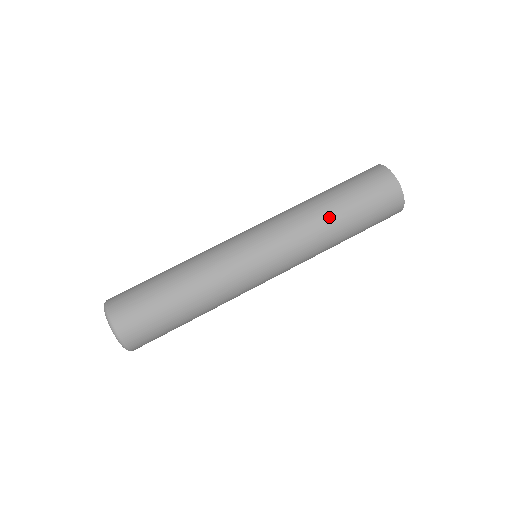
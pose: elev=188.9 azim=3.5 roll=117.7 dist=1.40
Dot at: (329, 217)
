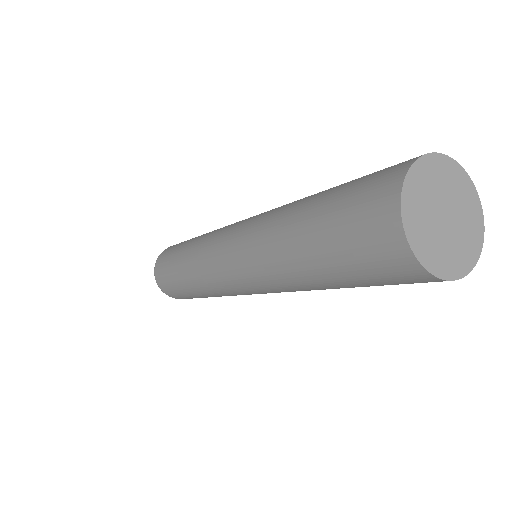
Dot at: (292, 264)
